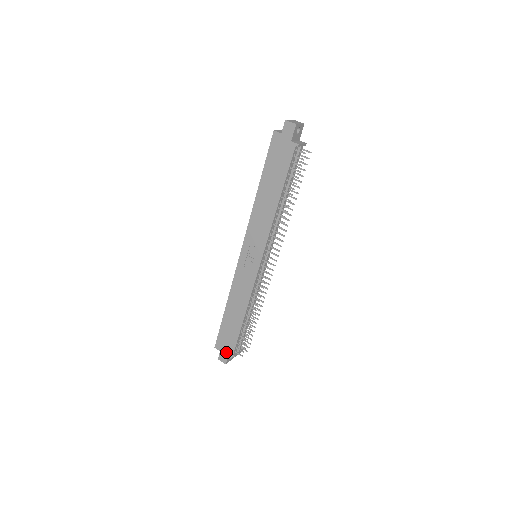
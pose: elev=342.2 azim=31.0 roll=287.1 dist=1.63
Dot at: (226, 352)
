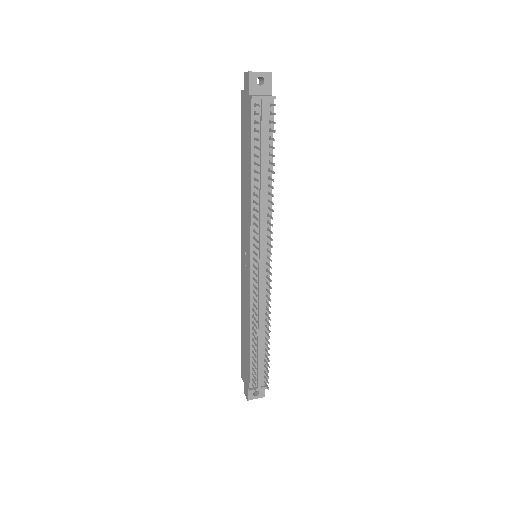
Dot at: (246, 384)
